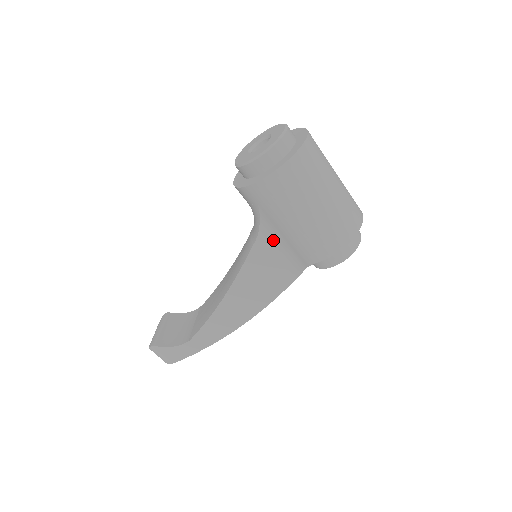
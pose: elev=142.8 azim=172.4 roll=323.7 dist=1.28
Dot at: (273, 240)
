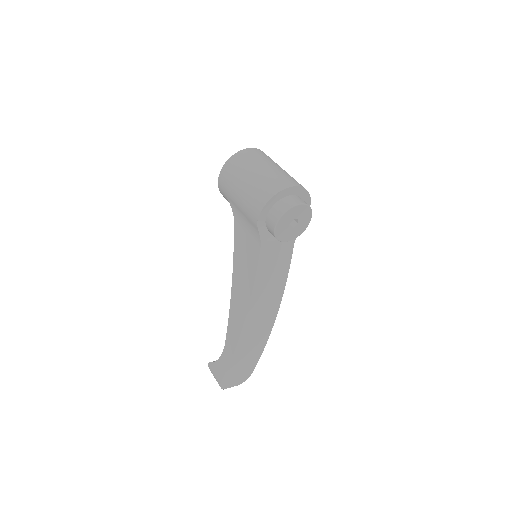
Dot at: (241, 221)
